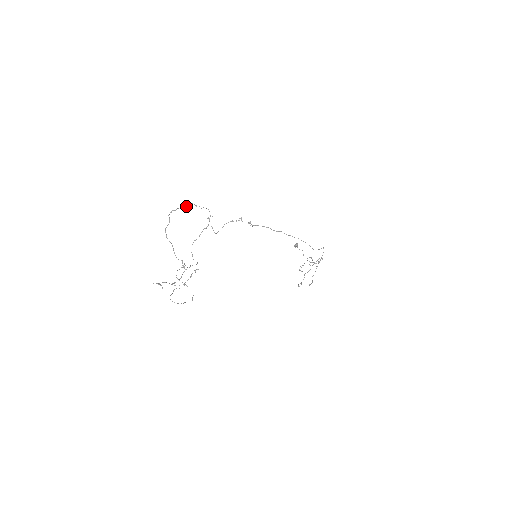
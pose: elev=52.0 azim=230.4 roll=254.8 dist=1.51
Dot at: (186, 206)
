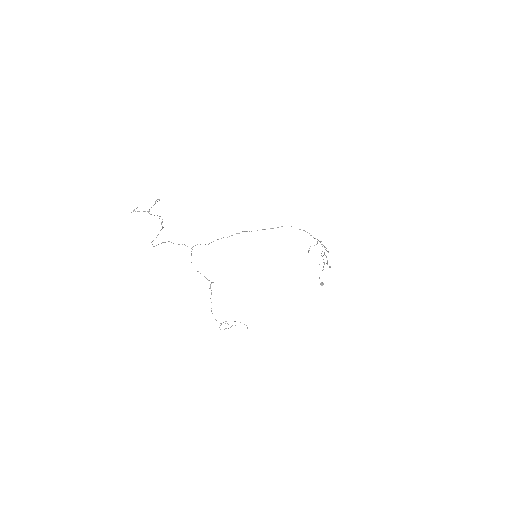
Dot at: occluded
